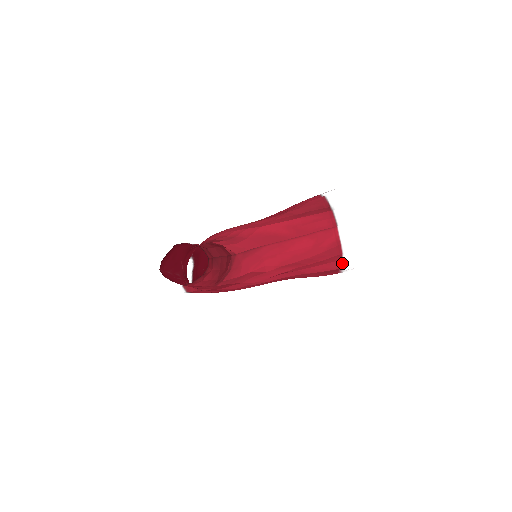
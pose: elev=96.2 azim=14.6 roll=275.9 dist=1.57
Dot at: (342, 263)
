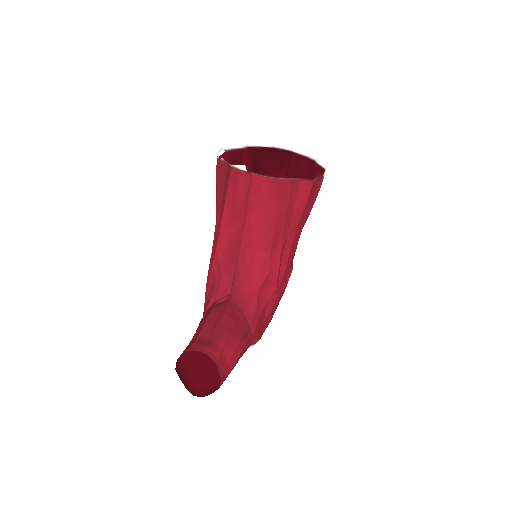
Dot at: (305, 181)
